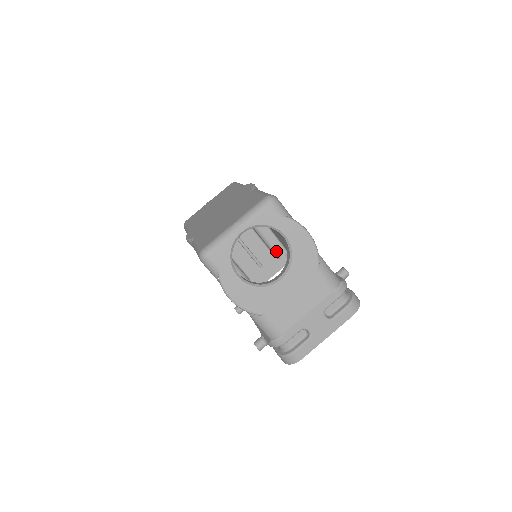
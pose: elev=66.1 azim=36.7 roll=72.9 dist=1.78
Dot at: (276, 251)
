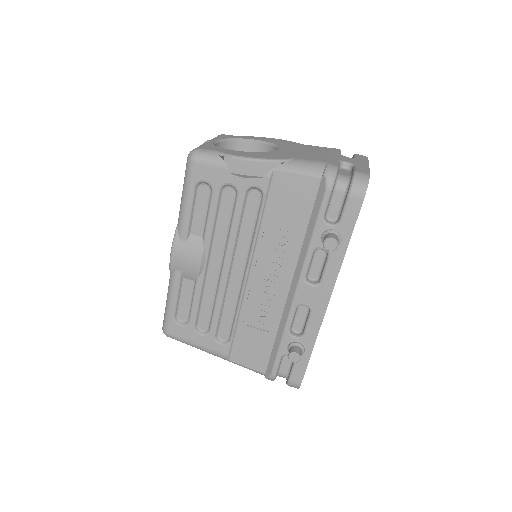
Dot at: occluded
